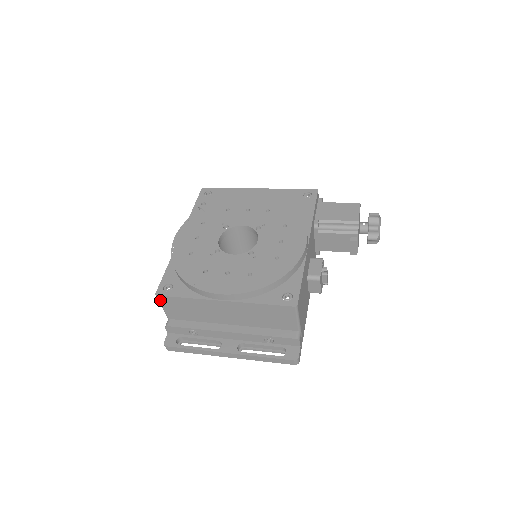
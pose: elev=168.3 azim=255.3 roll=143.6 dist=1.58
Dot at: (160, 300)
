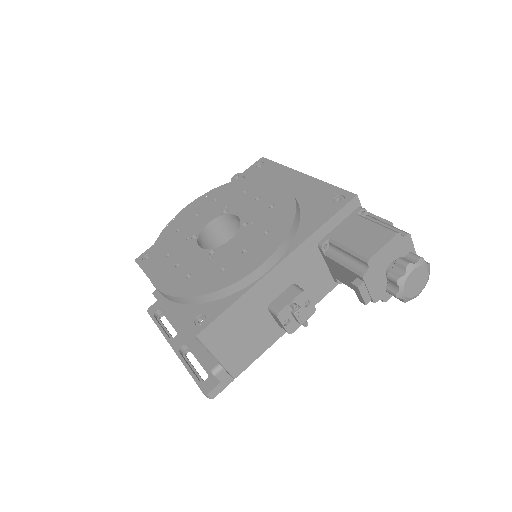
Dot at: occluded
